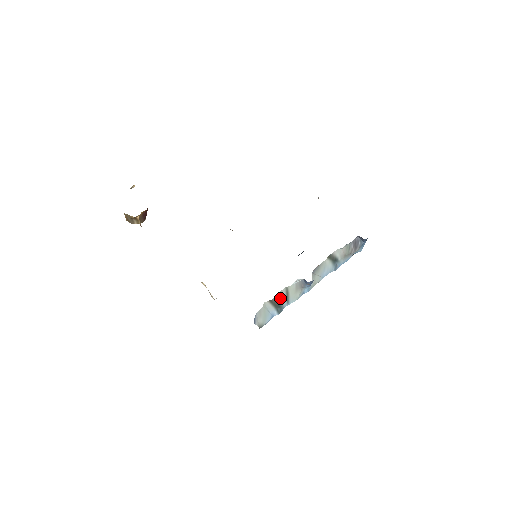
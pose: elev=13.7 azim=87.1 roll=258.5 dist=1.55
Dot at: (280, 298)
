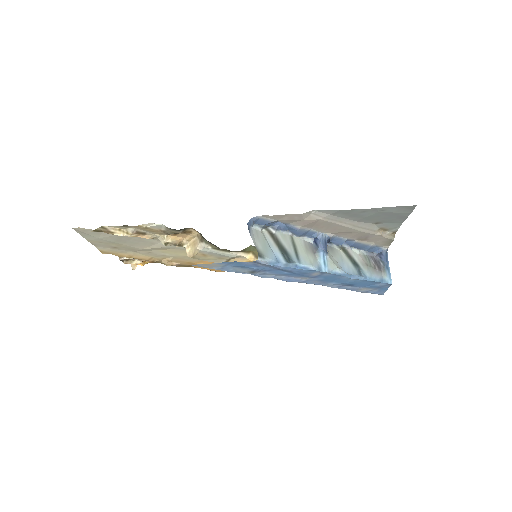
Dot at: (285, 244)
